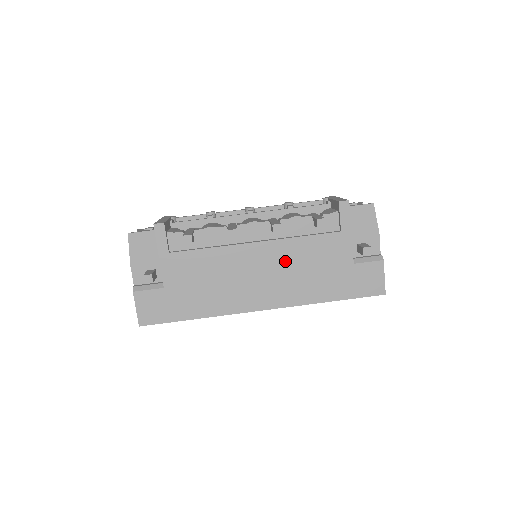
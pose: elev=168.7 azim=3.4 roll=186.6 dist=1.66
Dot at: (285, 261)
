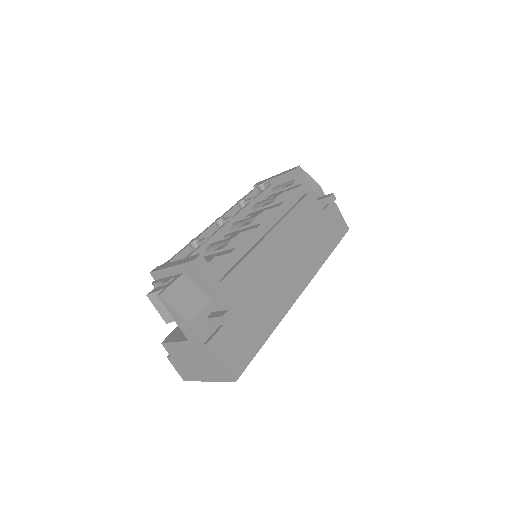
Dot at: (293, 238)
